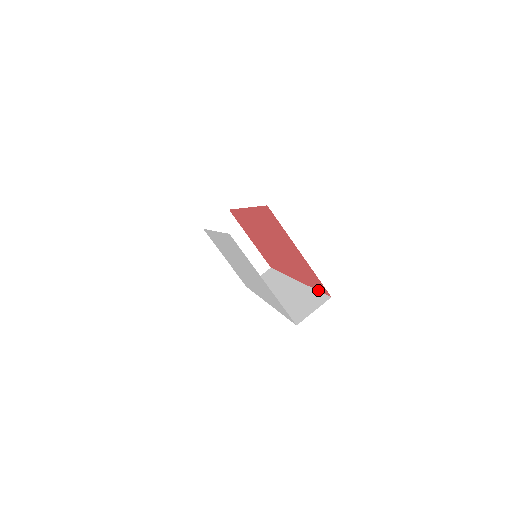
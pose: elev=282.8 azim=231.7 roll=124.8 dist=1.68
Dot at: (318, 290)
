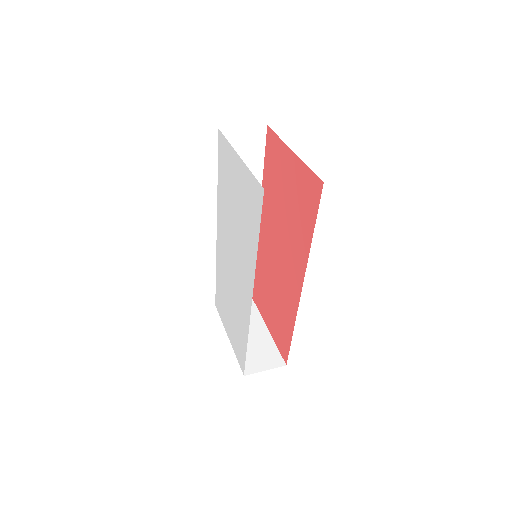
Dot at: (315, 219)
